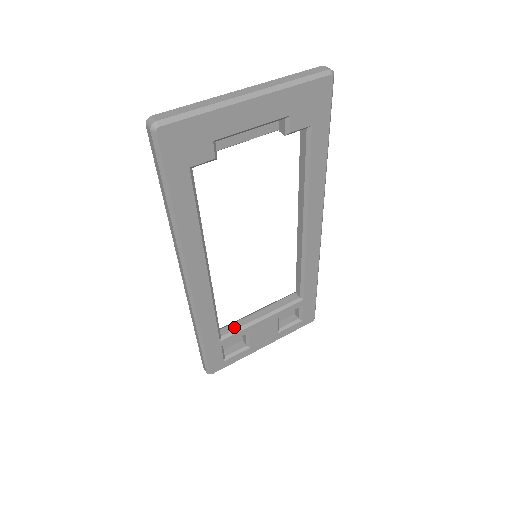
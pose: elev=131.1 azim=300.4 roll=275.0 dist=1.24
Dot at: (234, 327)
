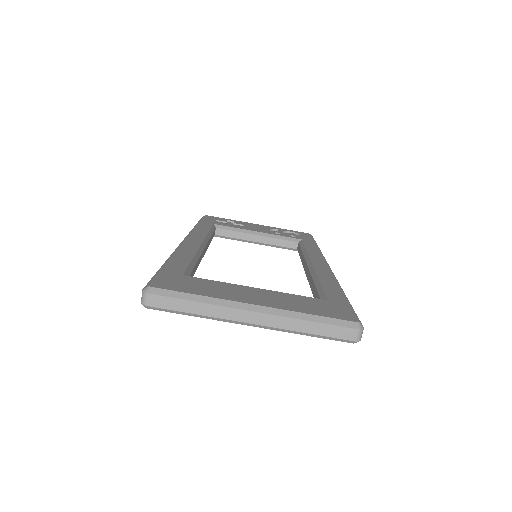
Dot at: (230, 235)
